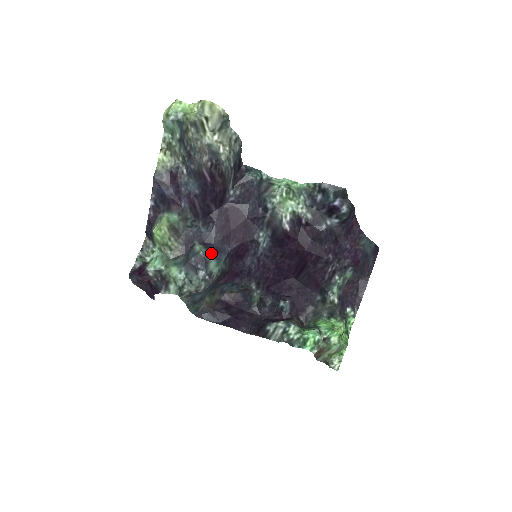
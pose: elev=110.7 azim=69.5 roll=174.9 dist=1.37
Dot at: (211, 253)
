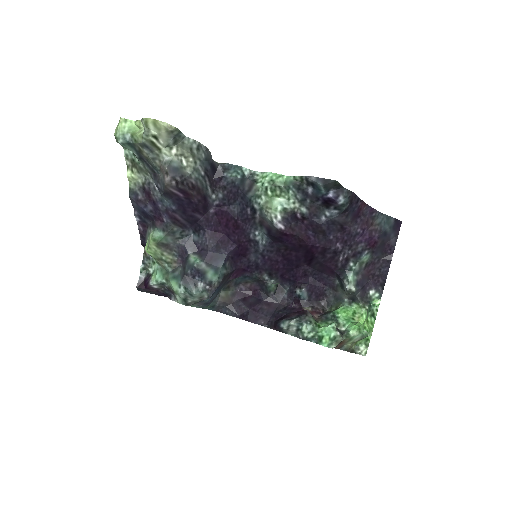
Dot at: (207, 262)
